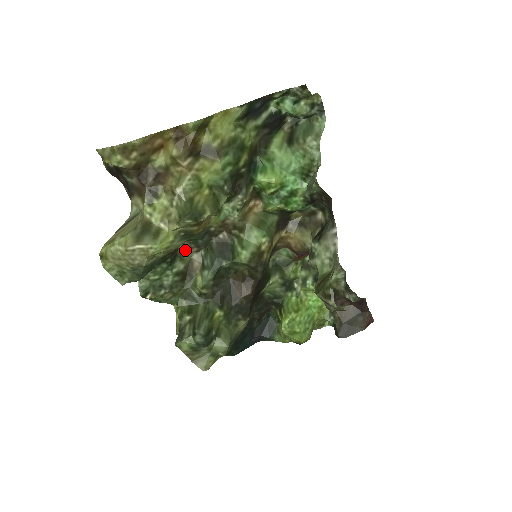
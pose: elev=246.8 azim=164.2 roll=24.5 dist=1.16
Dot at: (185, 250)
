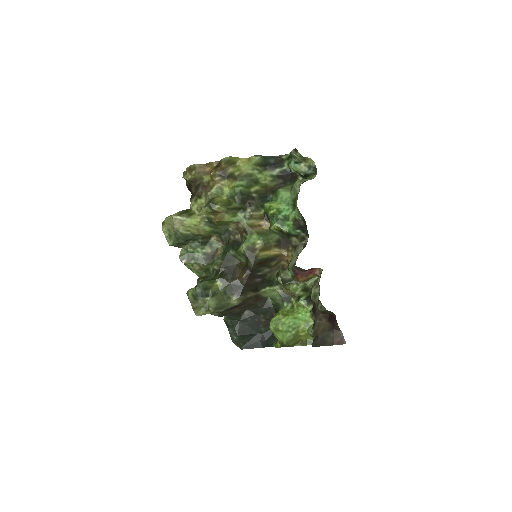
Dot at: (215, 242)
